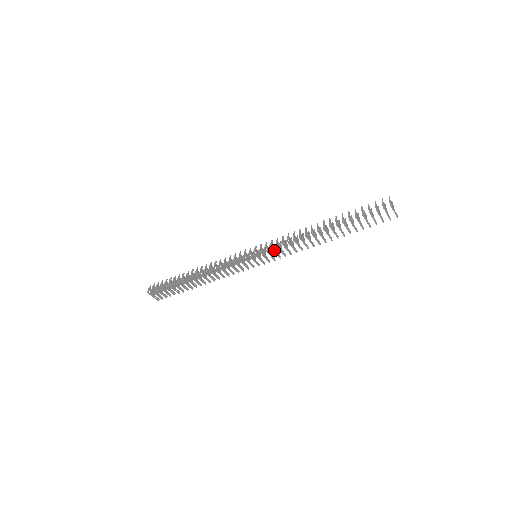
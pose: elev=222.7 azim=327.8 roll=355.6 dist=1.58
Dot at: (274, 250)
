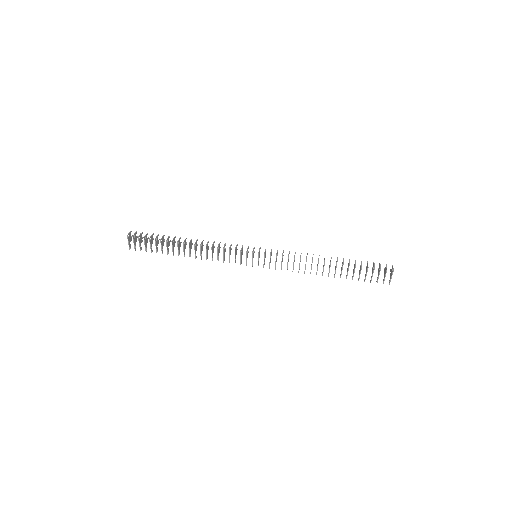
Dot at: (276, 259)
